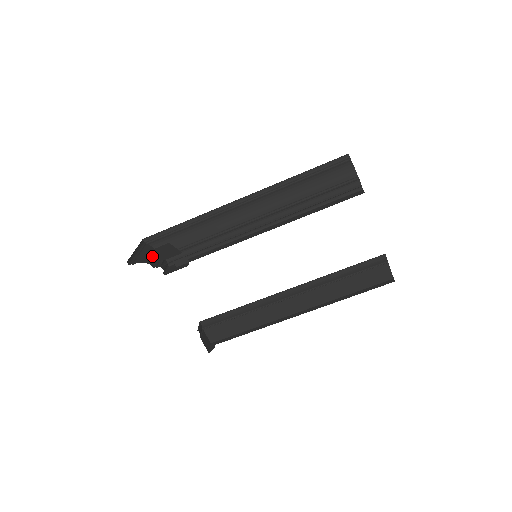
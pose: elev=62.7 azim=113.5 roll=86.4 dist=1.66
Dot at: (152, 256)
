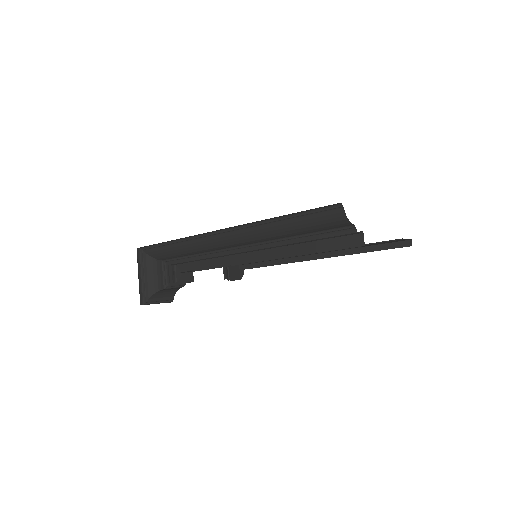
Dot at: occluded
